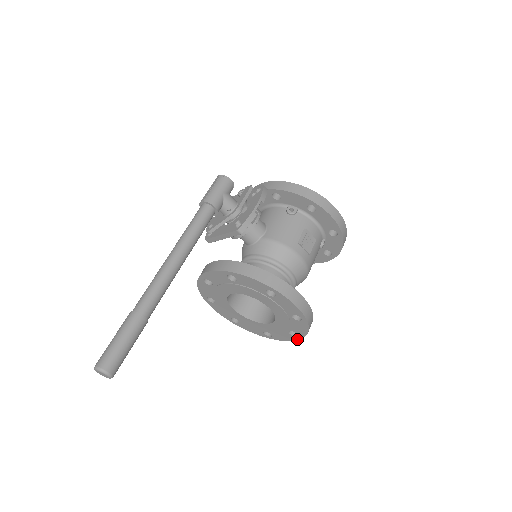
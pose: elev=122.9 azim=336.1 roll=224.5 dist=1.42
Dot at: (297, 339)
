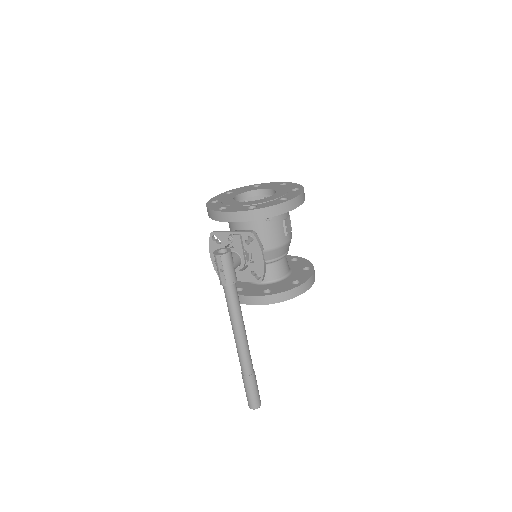
Dot at: occluded
